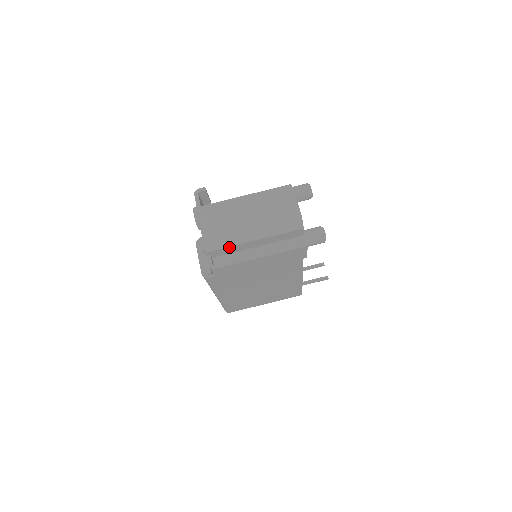
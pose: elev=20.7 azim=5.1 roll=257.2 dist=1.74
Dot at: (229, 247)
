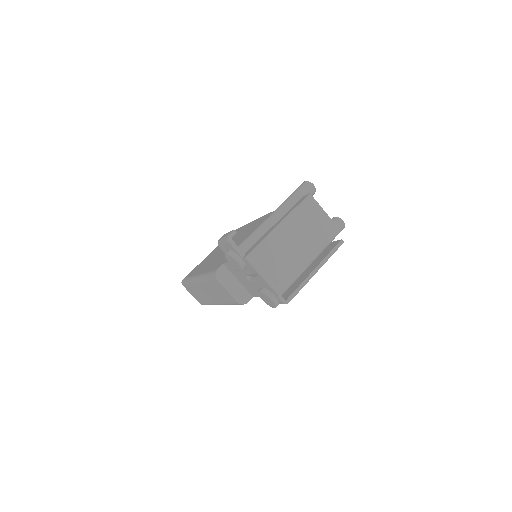
Dot at: (294, 278)
